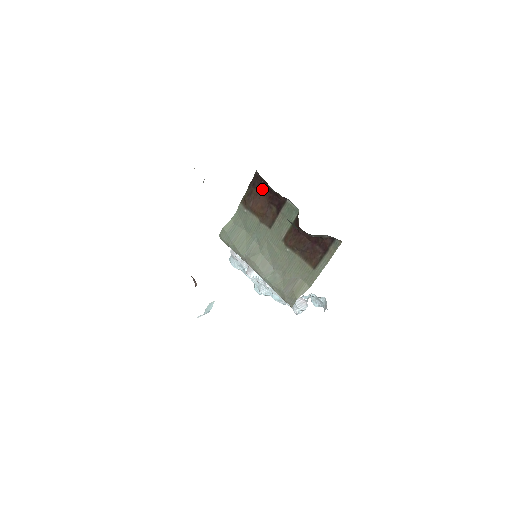
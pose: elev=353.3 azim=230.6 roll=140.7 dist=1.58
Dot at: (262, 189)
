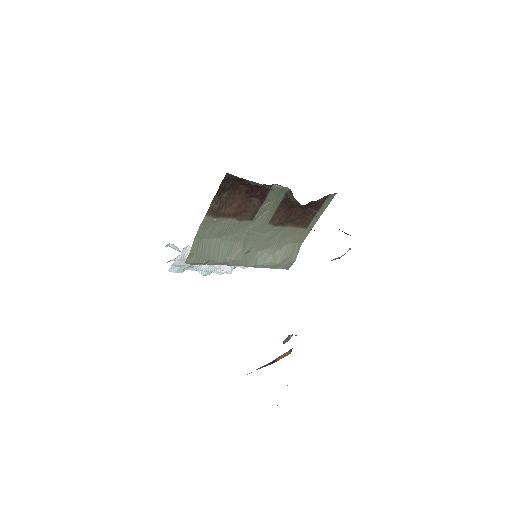
Dot at: (236, 188)
